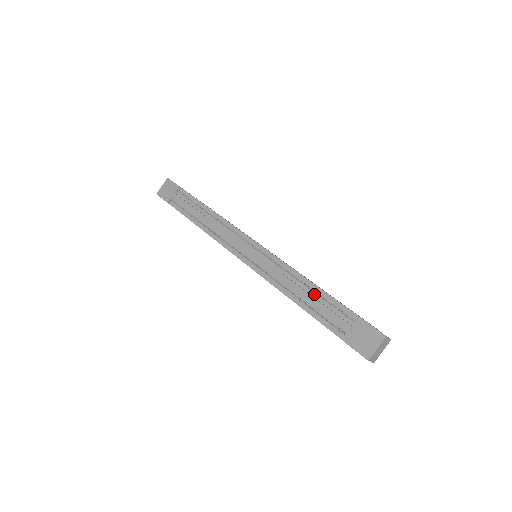
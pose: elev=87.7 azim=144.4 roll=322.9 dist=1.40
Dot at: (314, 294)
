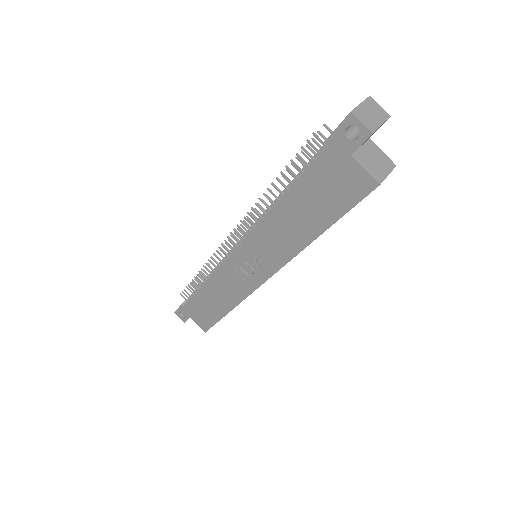
Dot at: occluded
